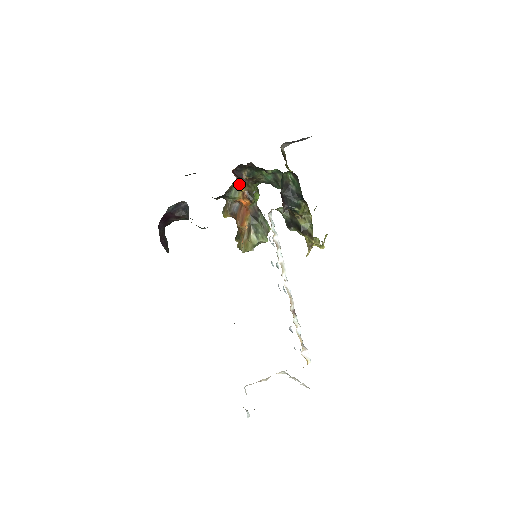
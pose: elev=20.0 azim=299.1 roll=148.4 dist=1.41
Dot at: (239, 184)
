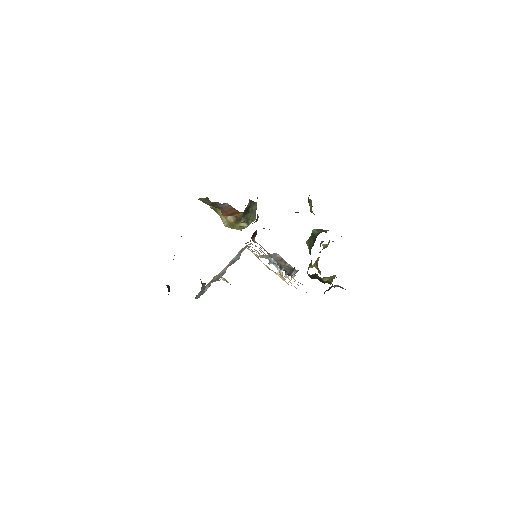
Dot at: occluded
